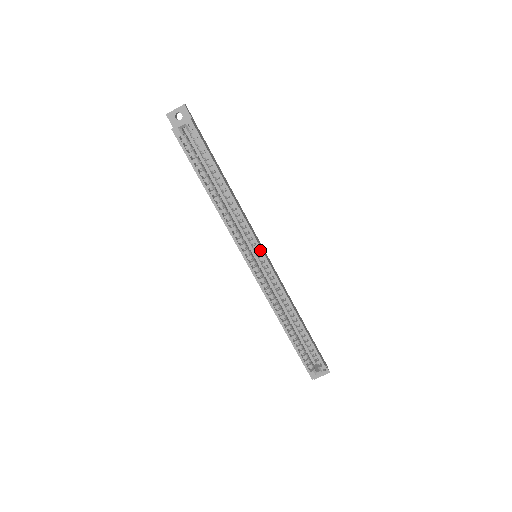
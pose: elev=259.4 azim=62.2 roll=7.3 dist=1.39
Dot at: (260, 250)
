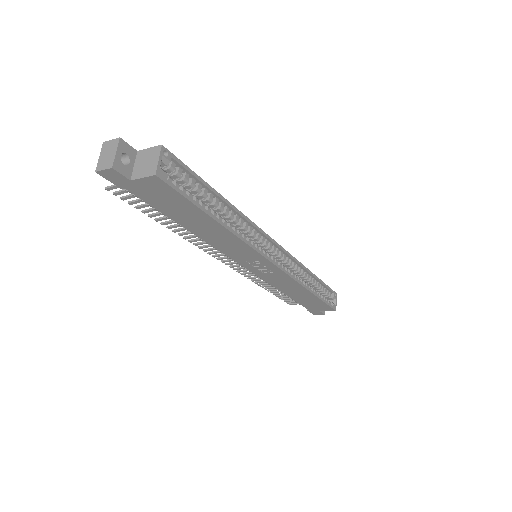
Dot at: (272, 241)
